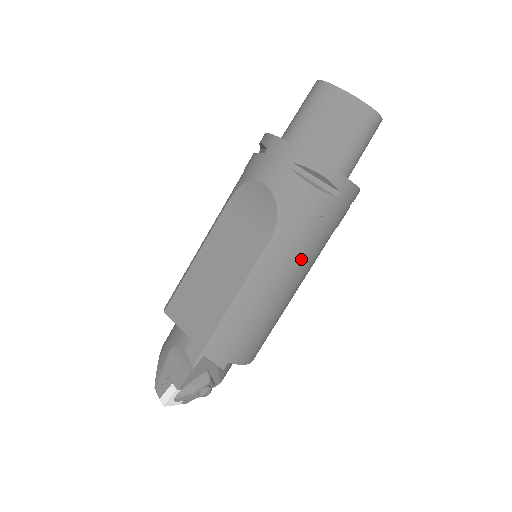
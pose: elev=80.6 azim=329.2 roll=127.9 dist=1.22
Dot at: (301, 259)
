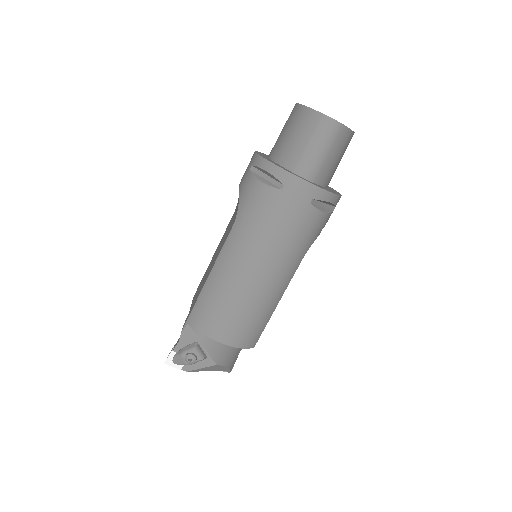
Dot at: (258, 247)
